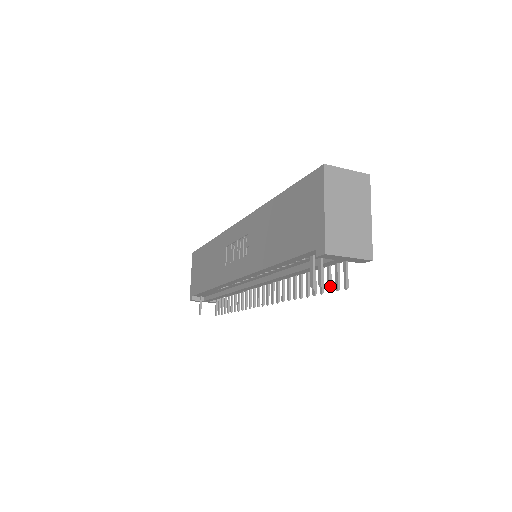
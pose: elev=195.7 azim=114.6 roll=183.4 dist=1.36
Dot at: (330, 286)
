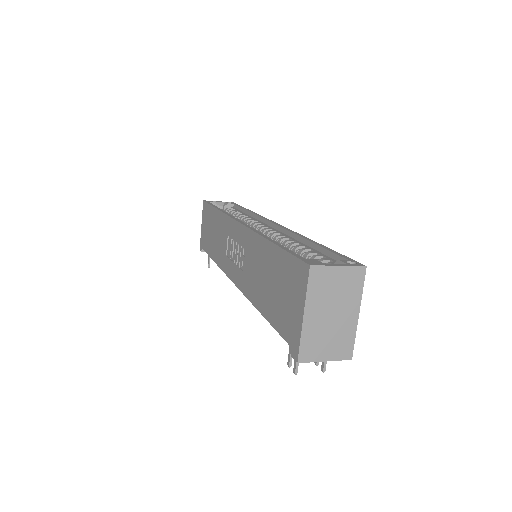
Dot at: occluded
